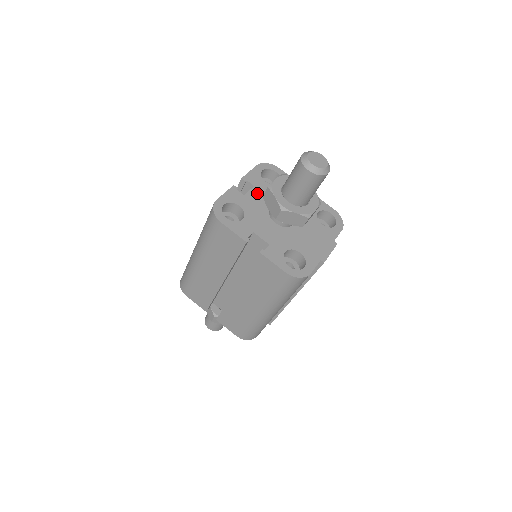
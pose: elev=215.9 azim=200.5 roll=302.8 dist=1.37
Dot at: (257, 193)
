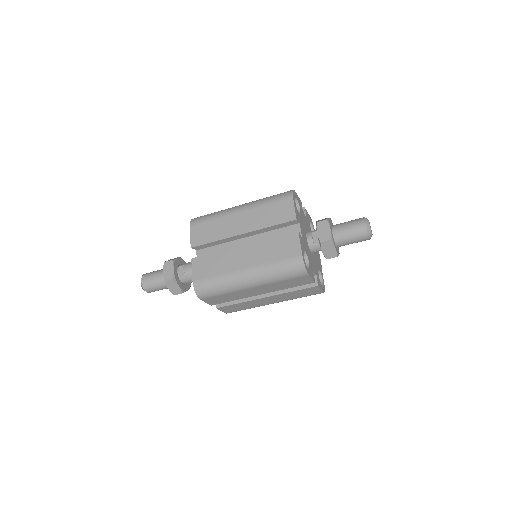
Dot at: (302, 230)
